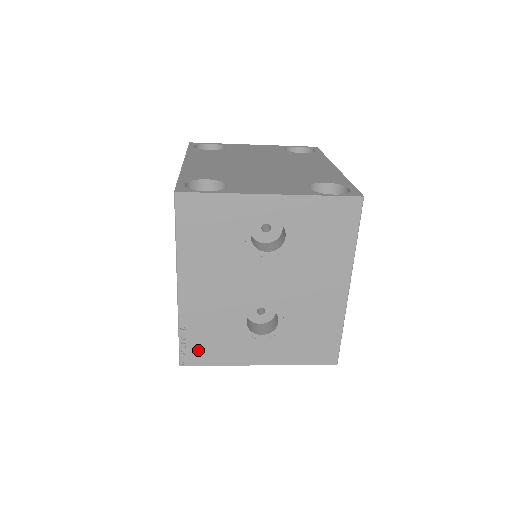
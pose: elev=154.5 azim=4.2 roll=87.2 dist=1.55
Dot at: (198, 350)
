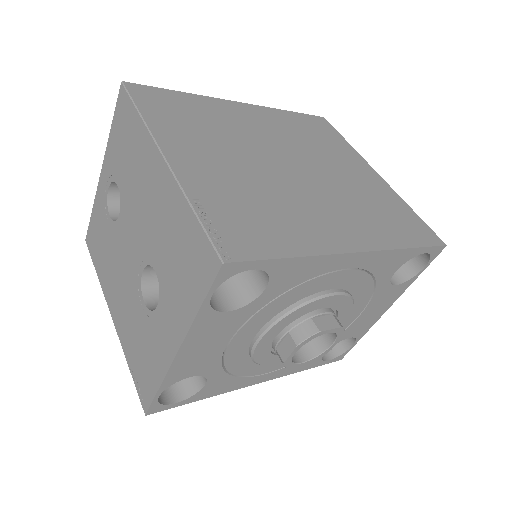
Dot at: (143, 379)
